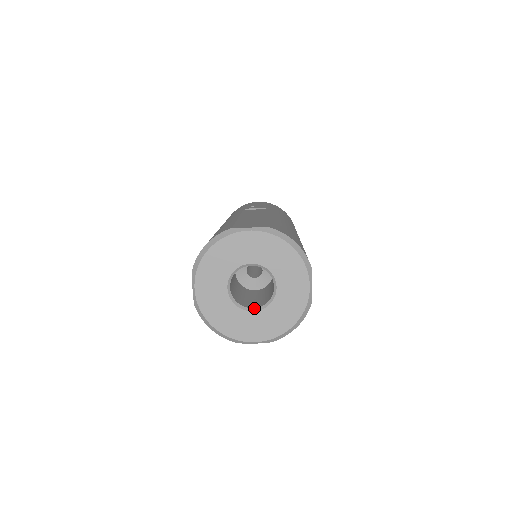
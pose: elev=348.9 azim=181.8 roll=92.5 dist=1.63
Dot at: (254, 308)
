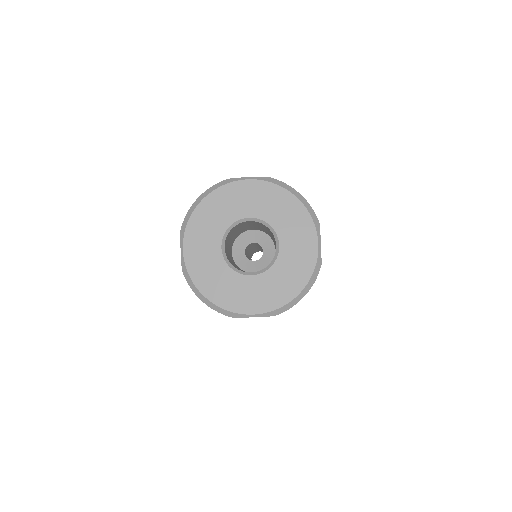
Dot at: (253, 272)
